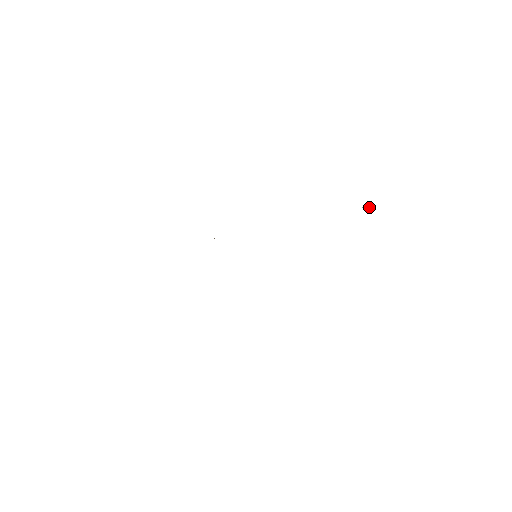
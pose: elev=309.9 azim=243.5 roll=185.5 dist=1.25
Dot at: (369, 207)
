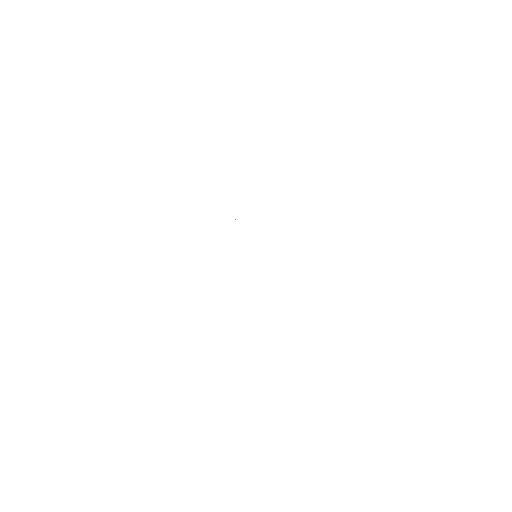
Dot at: occluded
